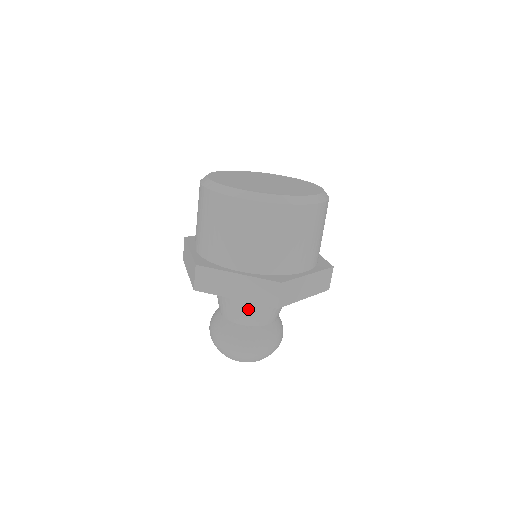
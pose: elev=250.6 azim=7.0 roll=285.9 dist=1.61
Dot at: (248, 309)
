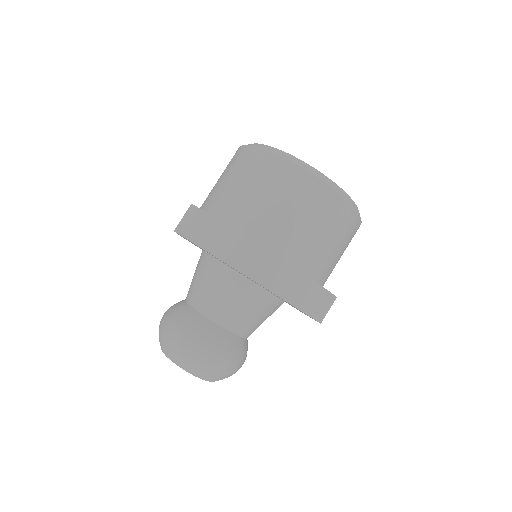
Dot at: (256, 317)
